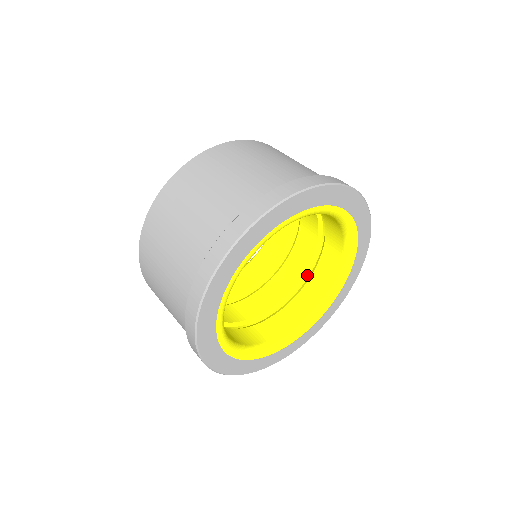
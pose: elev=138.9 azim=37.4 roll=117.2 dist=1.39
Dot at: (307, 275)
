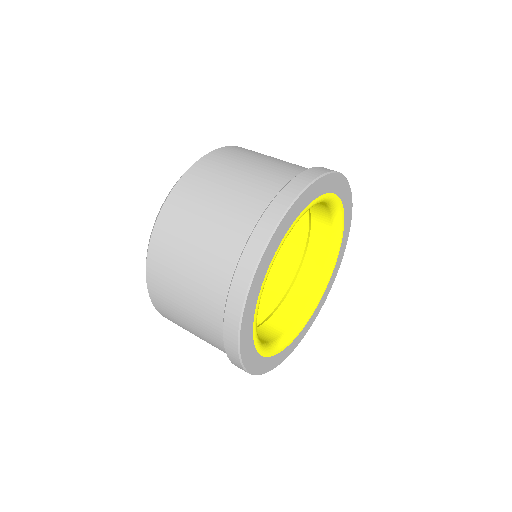
Dot at: (295, 269)
